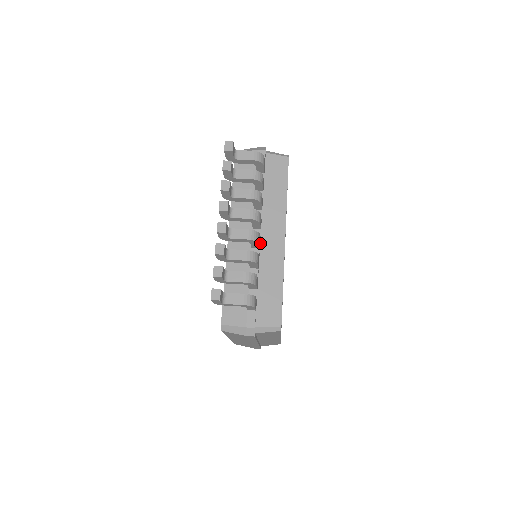
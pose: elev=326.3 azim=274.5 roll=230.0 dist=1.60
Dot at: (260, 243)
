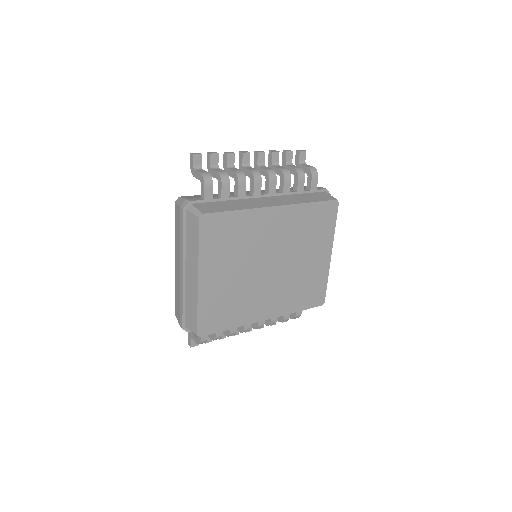
Dot at: (258, 197)
